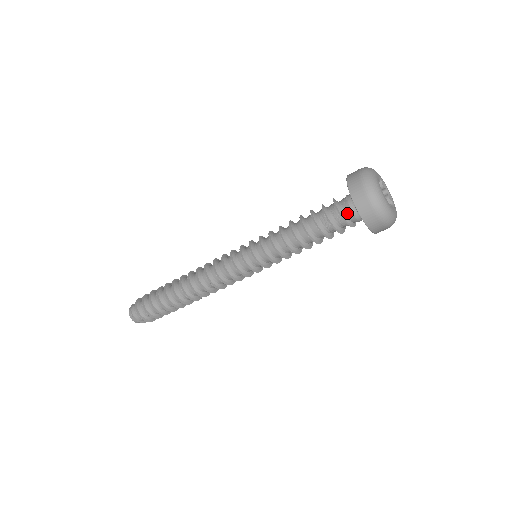
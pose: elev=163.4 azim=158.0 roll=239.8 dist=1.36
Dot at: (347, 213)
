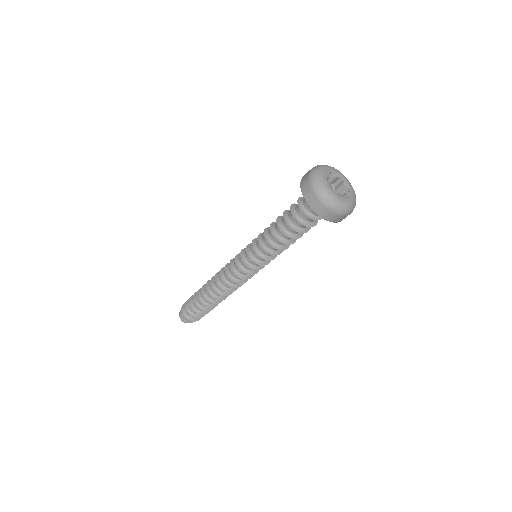
Dot at: (311, 211)
